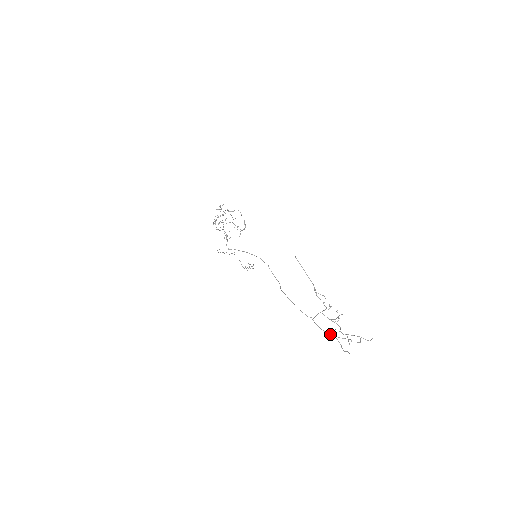
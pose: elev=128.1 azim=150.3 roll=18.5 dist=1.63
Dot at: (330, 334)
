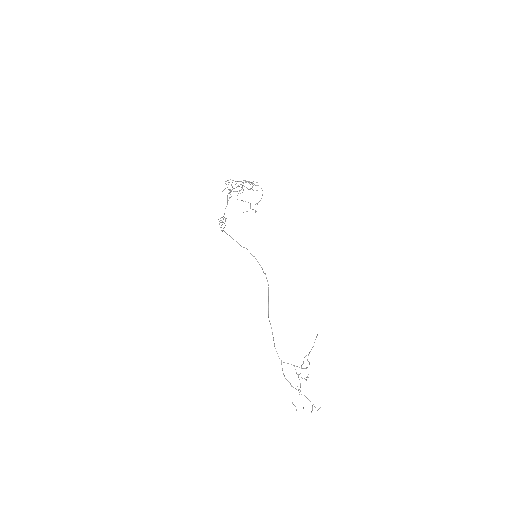
Dot at: (287, 380)
